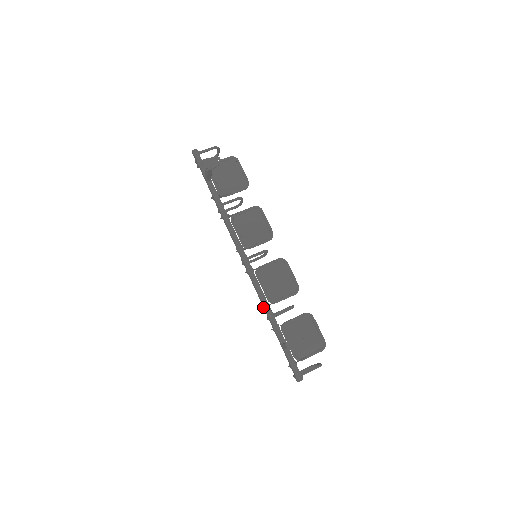
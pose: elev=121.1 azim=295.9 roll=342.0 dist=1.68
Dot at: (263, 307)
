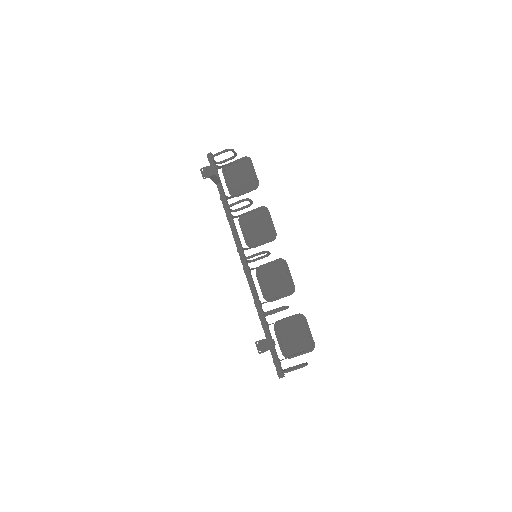
Dot at: (255, 305)
